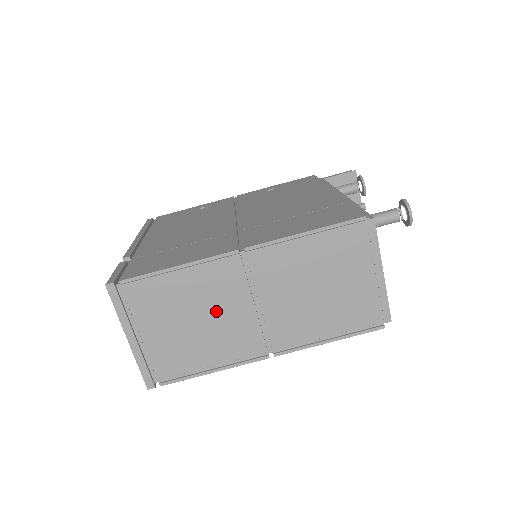
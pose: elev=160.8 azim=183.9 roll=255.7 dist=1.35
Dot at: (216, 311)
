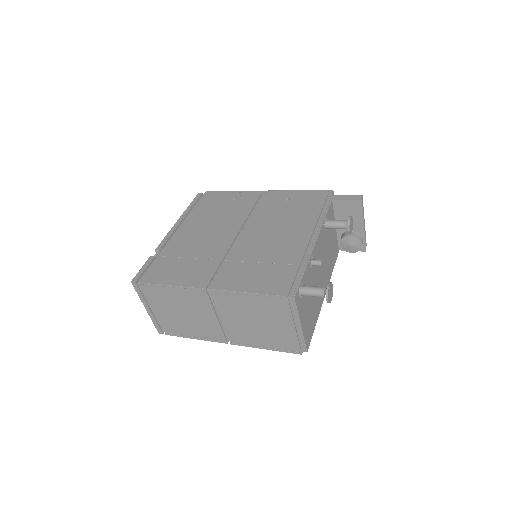
Dot at: (194, 313)
